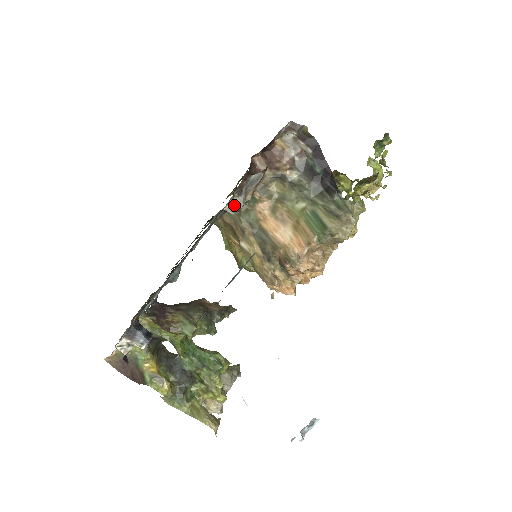
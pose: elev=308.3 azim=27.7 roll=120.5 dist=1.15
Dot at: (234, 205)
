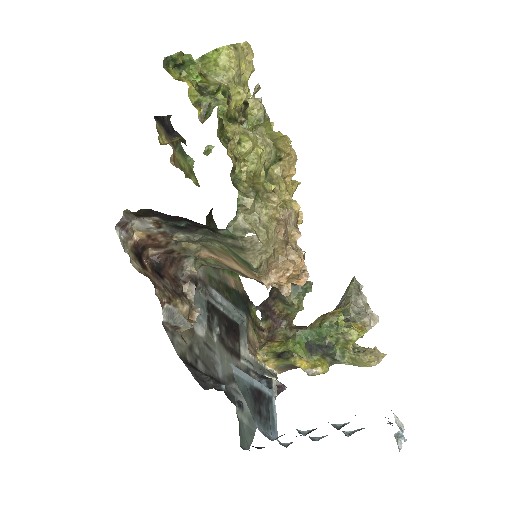
Dot at: occluded
